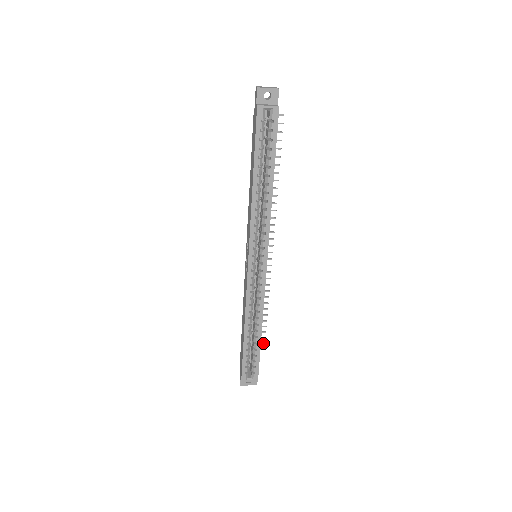
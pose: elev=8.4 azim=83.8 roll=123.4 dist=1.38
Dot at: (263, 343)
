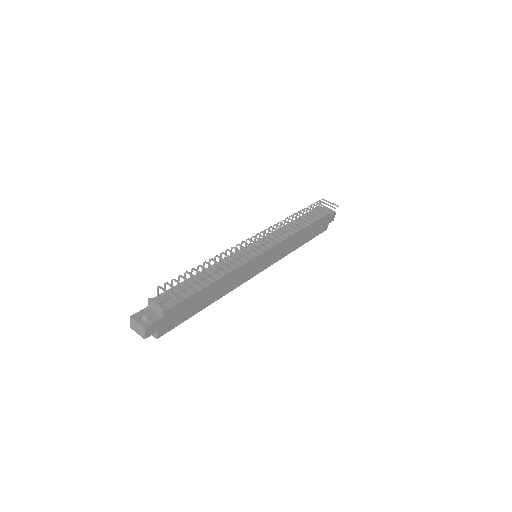
Dot at: (334, 208)
